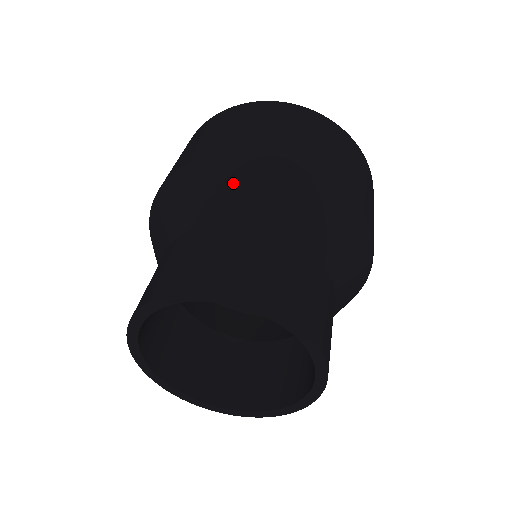
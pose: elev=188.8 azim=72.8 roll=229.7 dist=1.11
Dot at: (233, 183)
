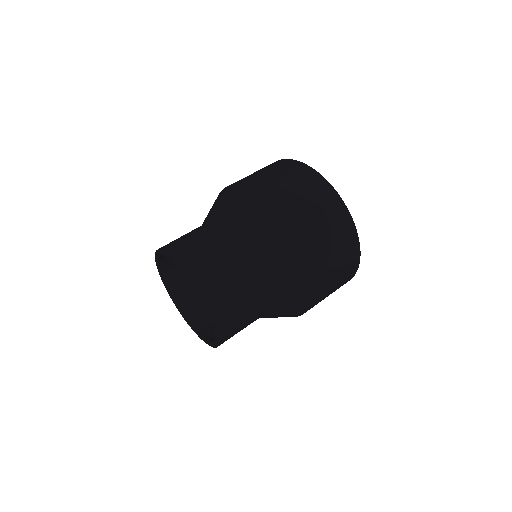
Dot at: occluded
